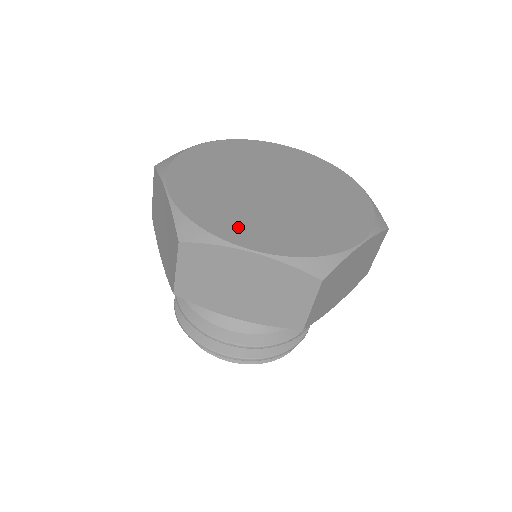
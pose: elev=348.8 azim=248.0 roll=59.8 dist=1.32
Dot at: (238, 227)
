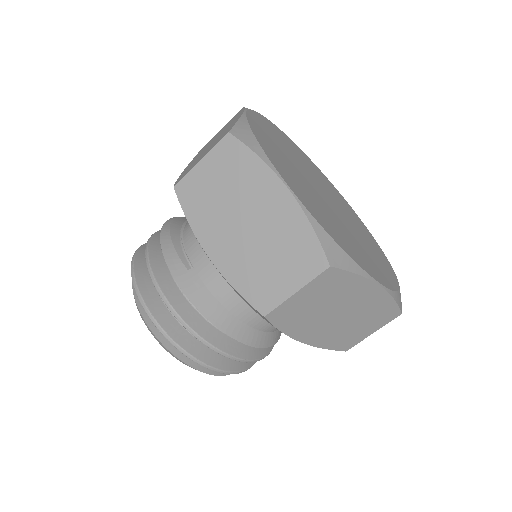
Dot at: (355, 251)
